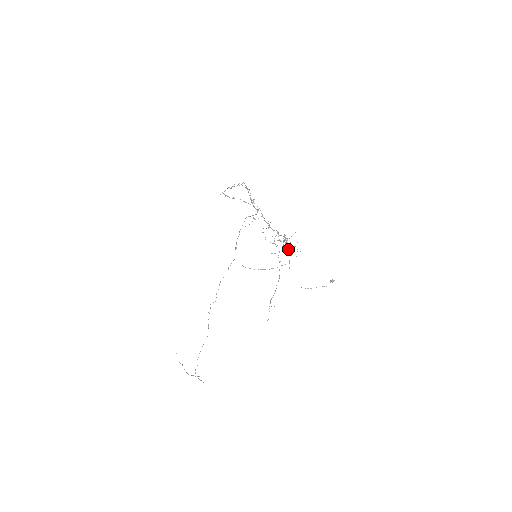
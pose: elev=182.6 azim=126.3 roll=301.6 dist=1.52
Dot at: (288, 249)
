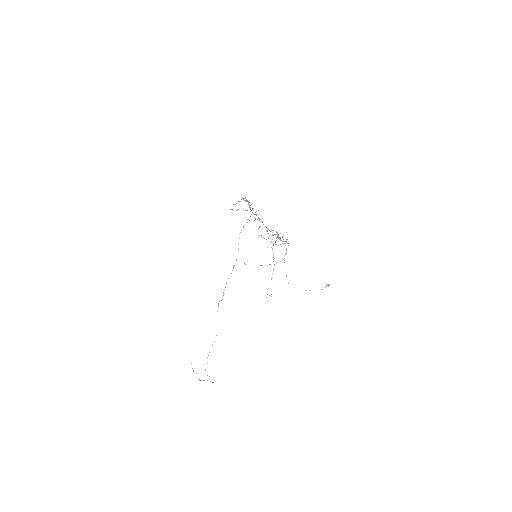
Dot at: occluded
